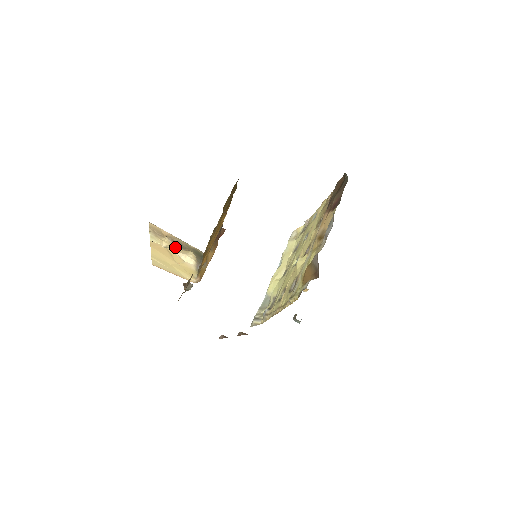
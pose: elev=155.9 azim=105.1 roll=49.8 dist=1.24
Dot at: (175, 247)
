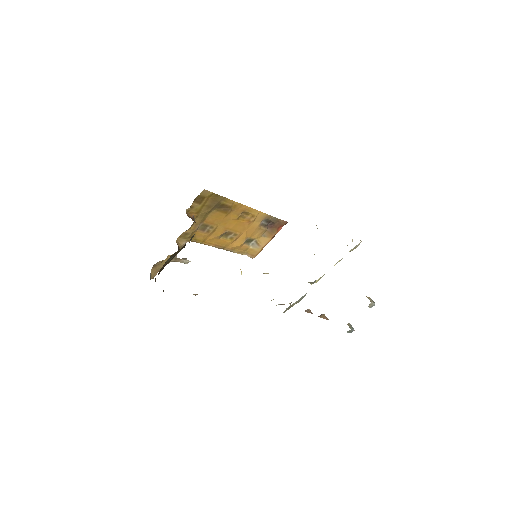
Dot at: occluded
